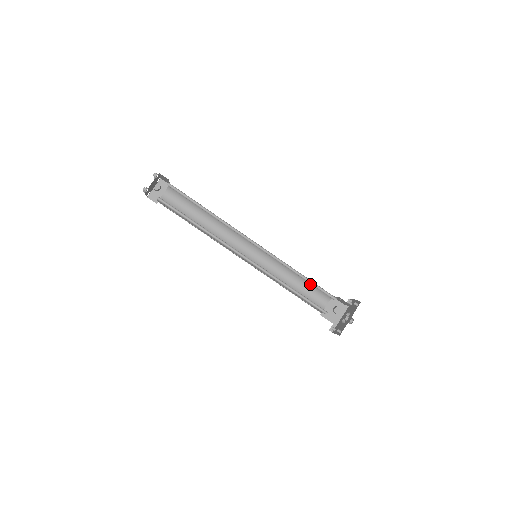
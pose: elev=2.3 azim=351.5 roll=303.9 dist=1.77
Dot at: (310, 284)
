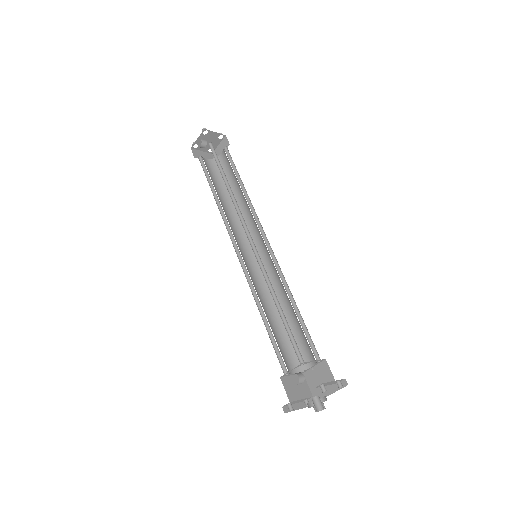
Dot at: (300, 325)
